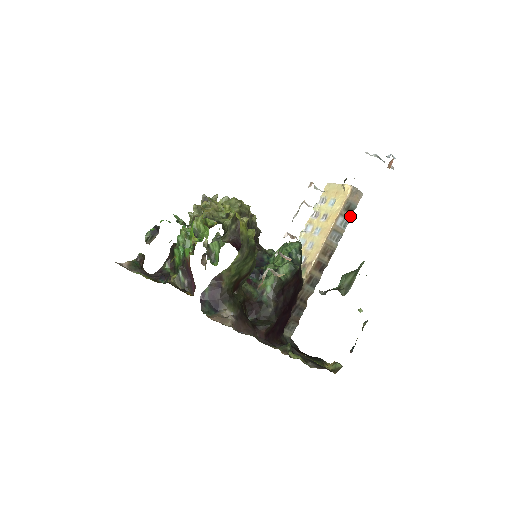
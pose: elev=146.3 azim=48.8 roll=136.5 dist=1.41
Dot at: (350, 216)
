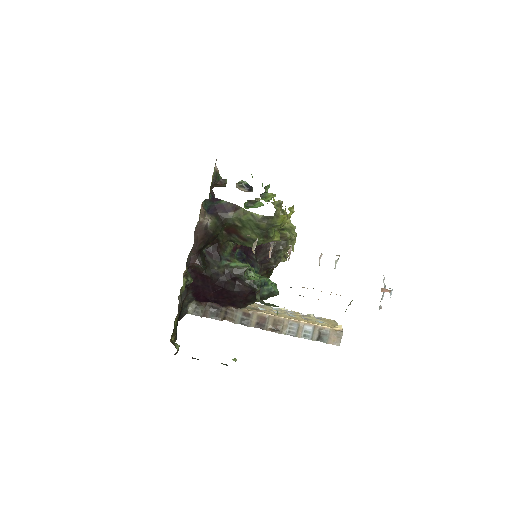
Dot at: (315, 339)
